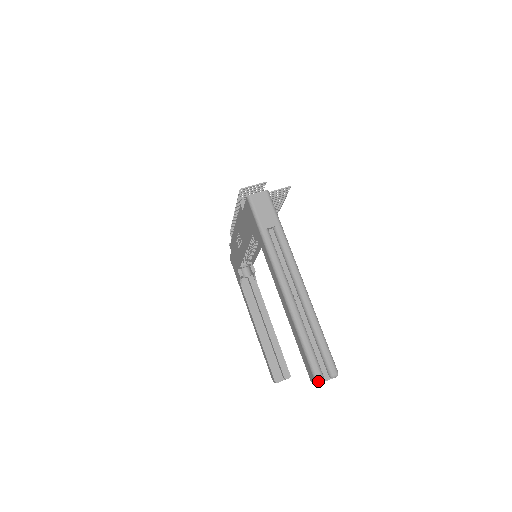
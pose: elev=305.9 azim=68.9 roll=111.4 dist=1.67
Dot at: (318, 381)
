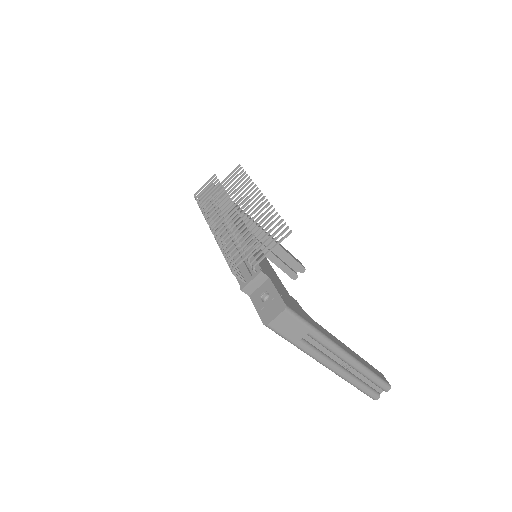
Dot at: occluded
